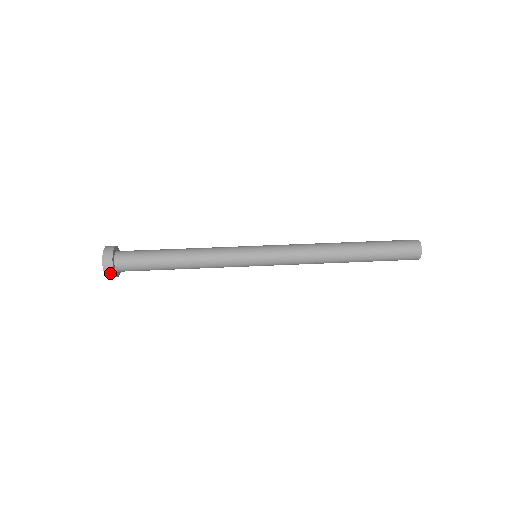
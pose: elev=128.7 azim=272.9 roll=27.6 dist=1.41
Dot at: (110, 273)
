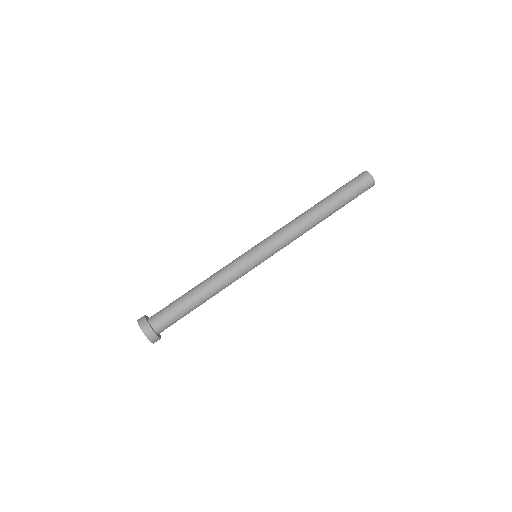
Dot at: occluded
